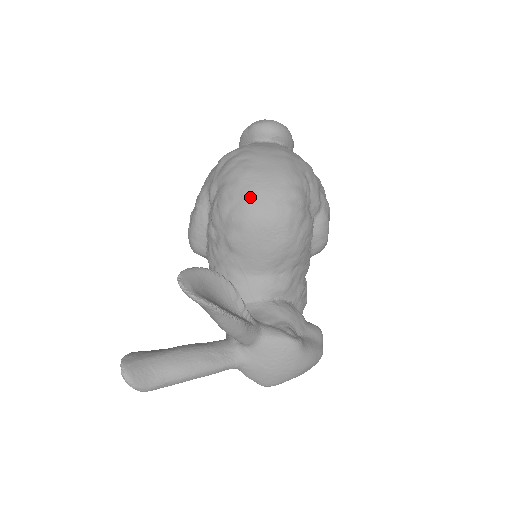
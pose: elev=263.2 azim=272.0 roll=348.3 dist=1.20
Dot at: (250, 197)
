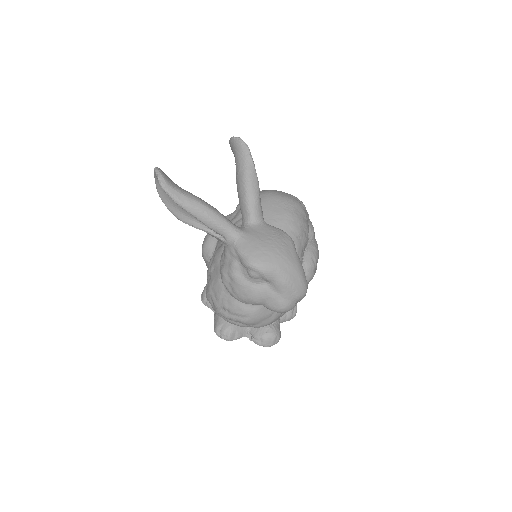
Dot at: (272, 190)
